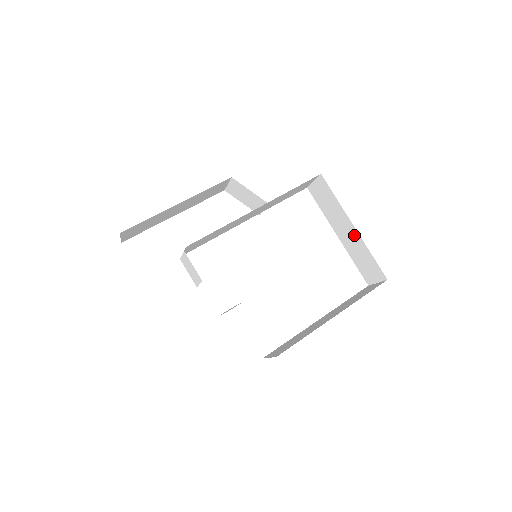
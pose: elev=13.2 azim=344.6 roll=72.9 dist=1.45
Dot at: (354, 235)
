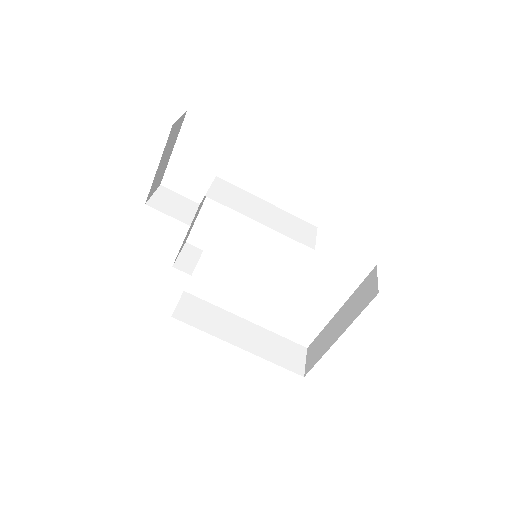
Dot at: (334, 337)
